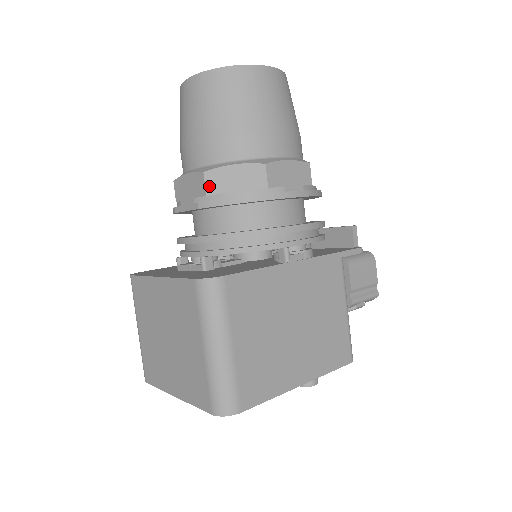
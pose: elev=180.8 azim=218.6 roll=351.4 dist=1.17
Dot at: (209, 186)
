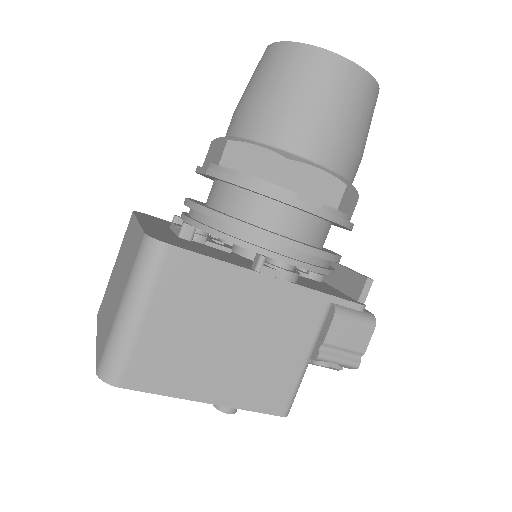
Dot at: (226, 156)
